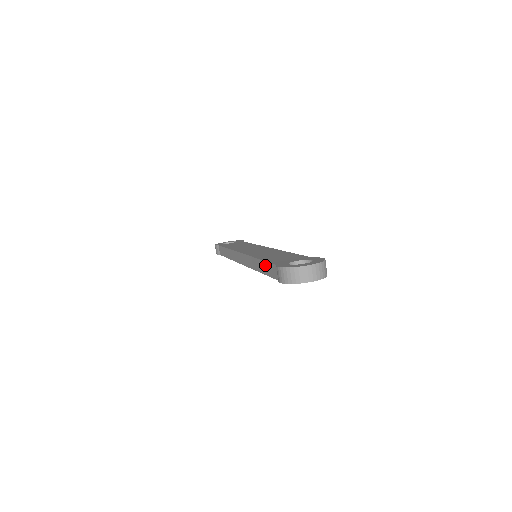
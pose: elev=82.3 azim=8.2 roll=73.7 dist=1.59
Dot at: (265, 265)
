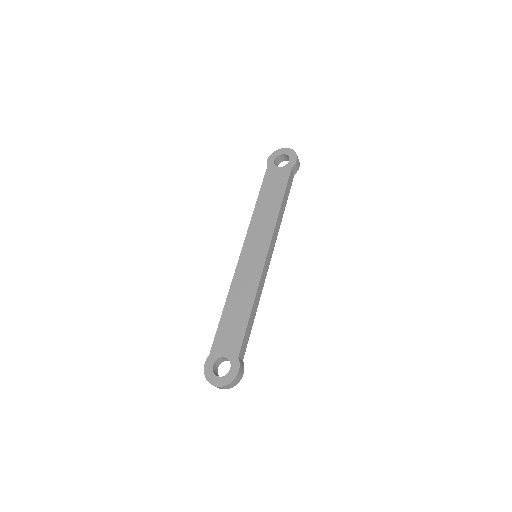
Dot at: (219, 327)
